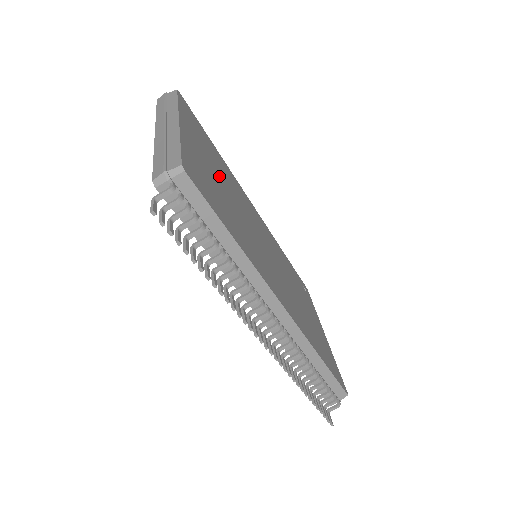
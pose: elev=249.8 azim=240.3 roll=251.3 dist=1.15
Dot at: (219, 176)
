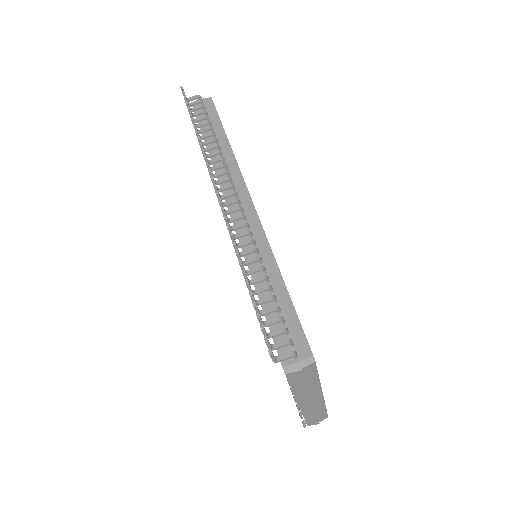
Dot at: occluded
